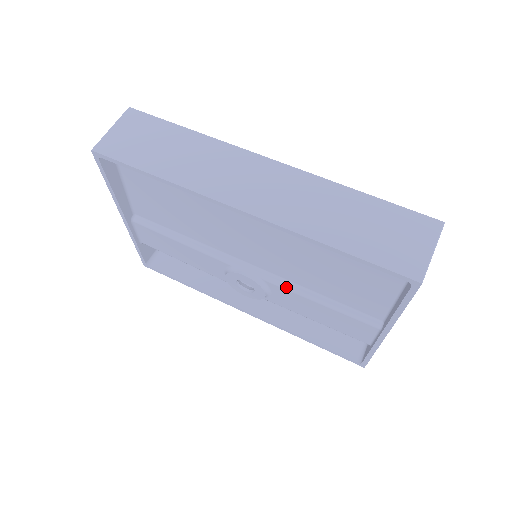
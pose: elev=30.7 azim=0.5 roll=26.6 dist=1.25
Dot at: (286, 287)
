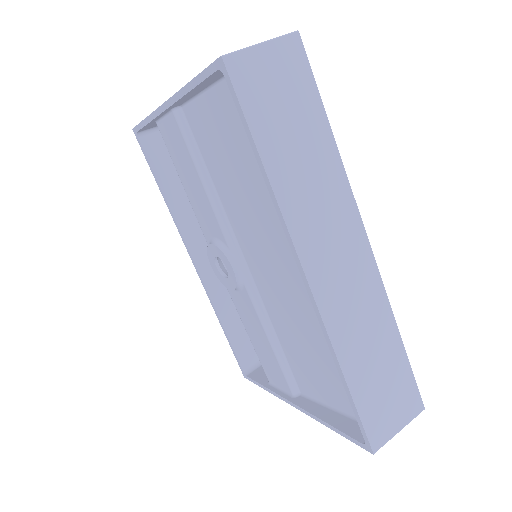
Dot at: (257, 308)
